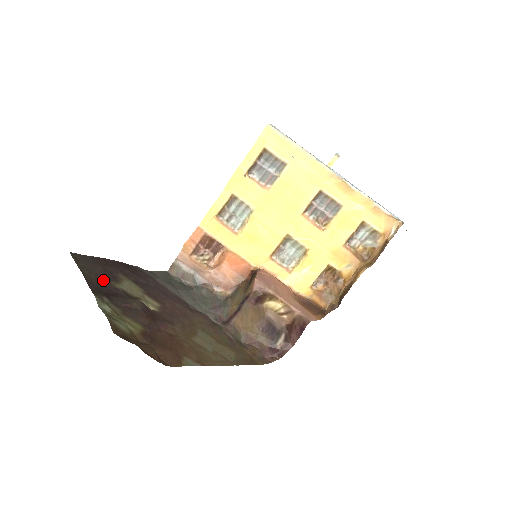
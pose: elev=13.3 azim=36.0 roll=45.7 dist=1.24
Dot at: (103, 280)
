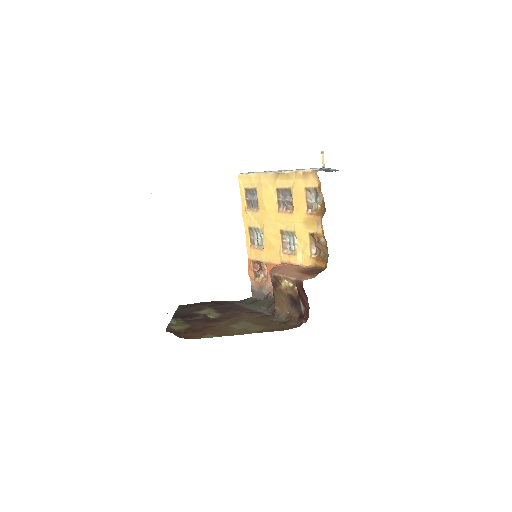
Dot at: (188, 312)
